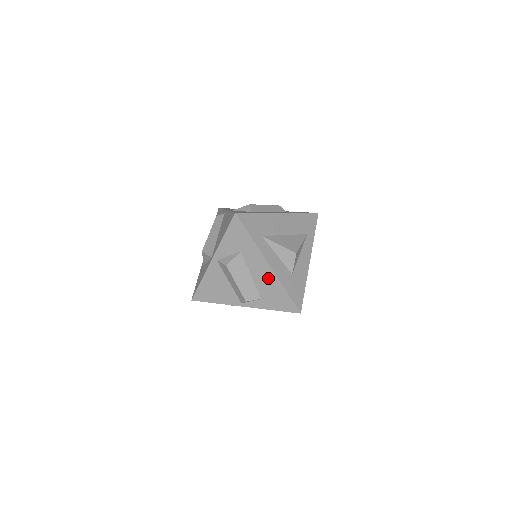
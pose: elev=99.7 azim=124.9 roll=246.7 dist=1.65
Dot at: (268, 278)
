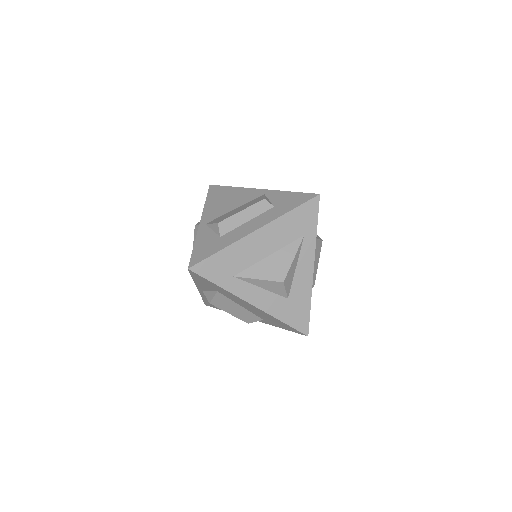
Dot at: (258, 311)
